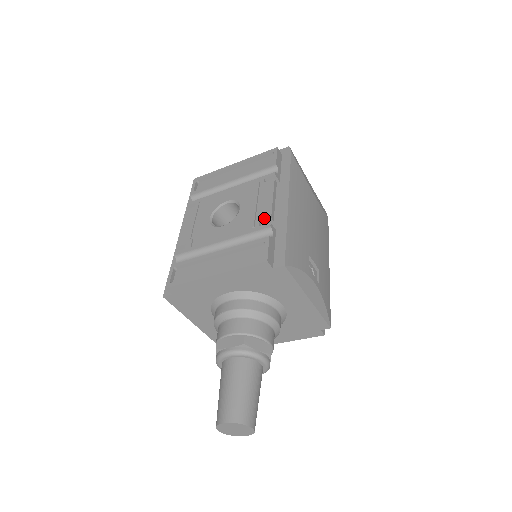
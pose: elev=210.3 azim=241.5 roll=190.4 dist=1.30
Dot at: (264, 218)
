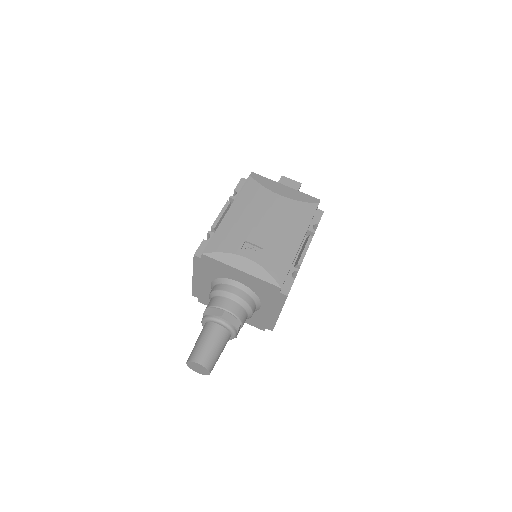
Dot at: (211, 229)
